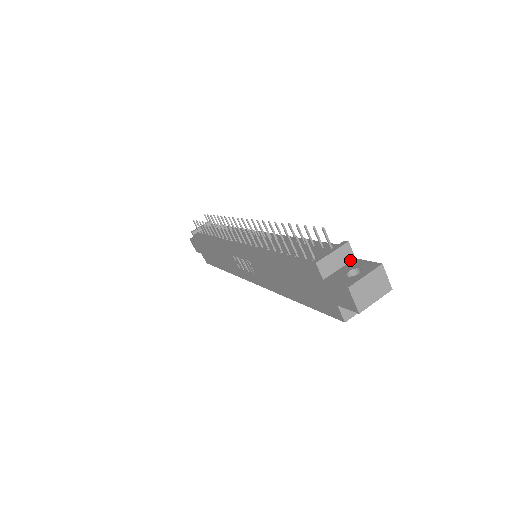
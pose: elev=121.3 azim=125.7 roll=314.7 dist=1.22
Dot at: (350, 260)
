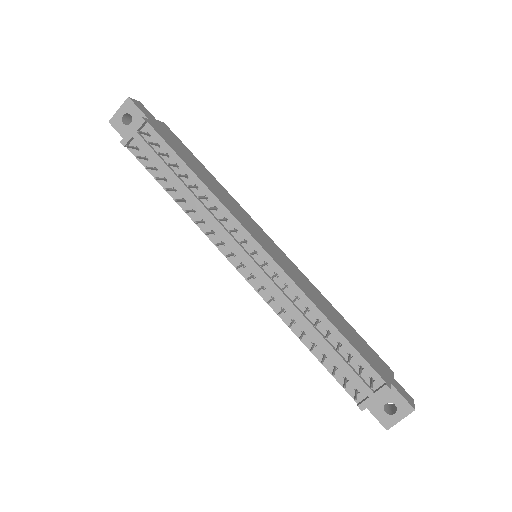
Dot at: occluded
